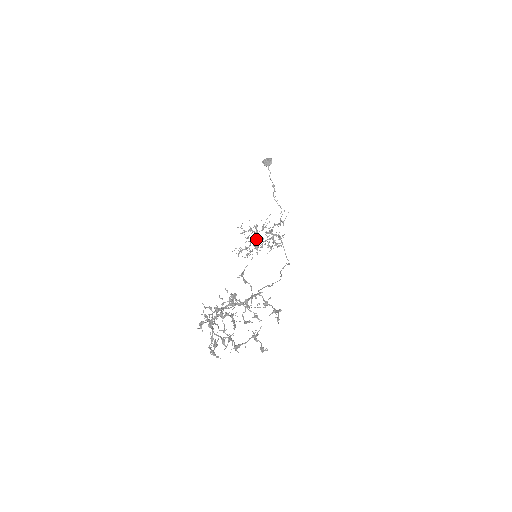
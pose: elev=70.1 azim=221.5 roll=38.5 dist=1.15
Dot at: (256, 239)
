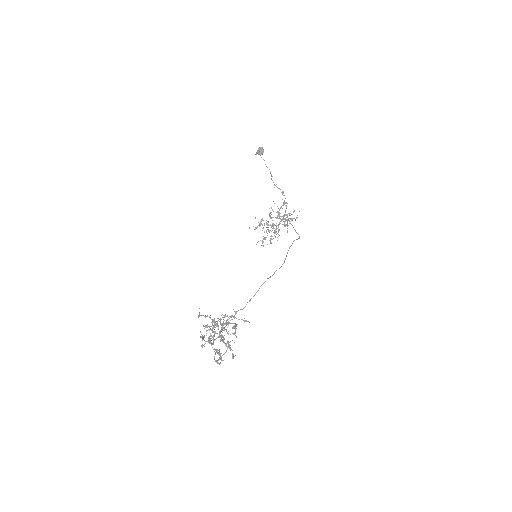
Dot at: occluded
